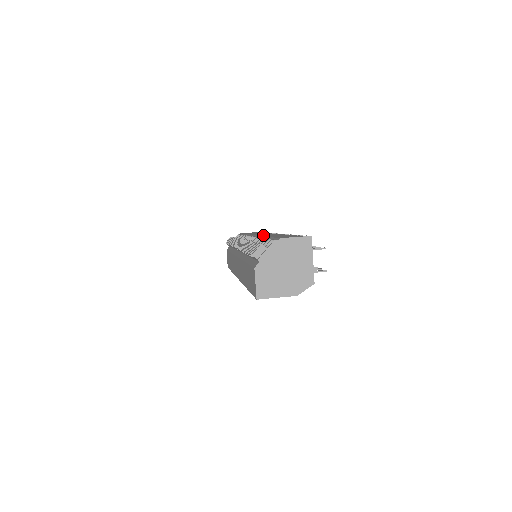
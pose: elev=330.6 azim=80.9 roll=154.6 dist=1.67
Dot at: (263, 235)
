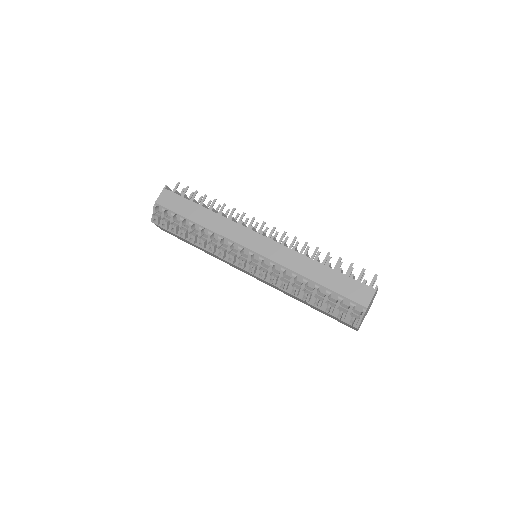
Dot at: (283, 263)
